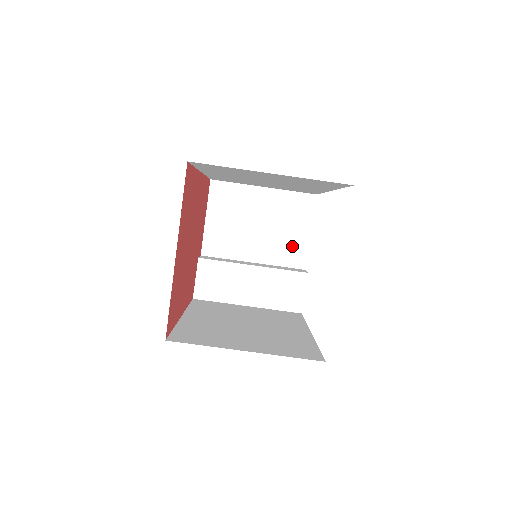
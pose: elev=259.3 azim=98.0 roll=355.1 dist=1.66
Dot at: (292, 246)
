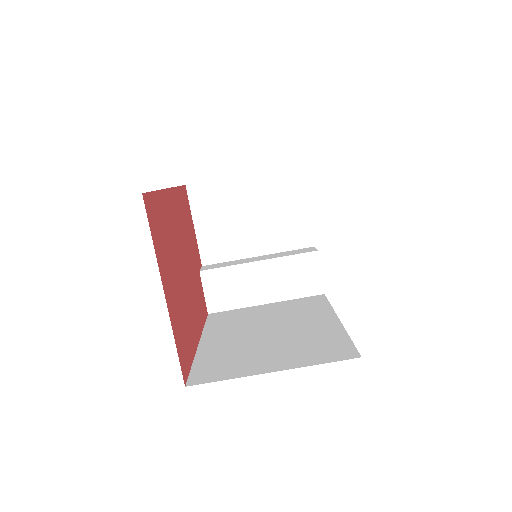
Dot at: (293, 226)
